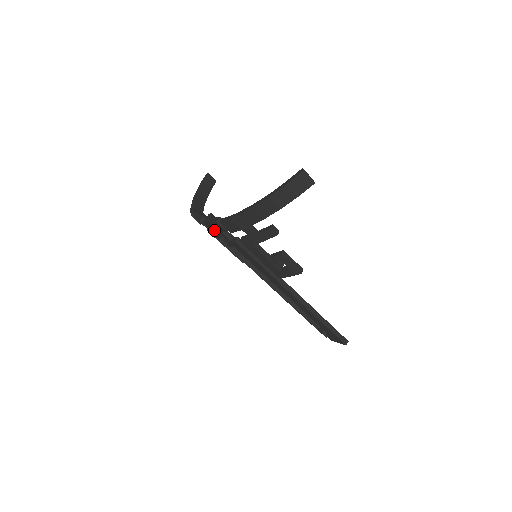
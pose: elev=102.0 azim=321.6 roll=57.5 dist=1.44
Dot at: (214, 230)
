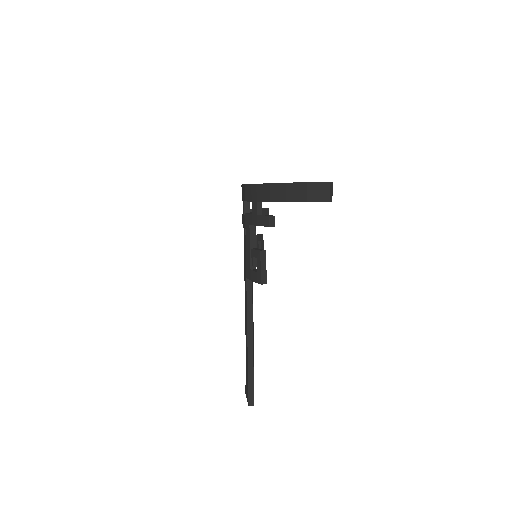
Dot at: occluded
